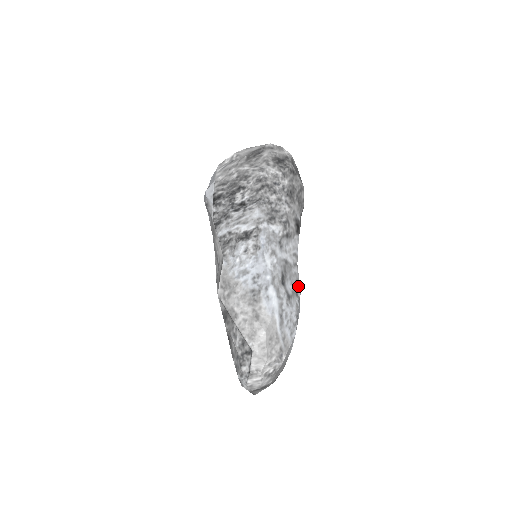
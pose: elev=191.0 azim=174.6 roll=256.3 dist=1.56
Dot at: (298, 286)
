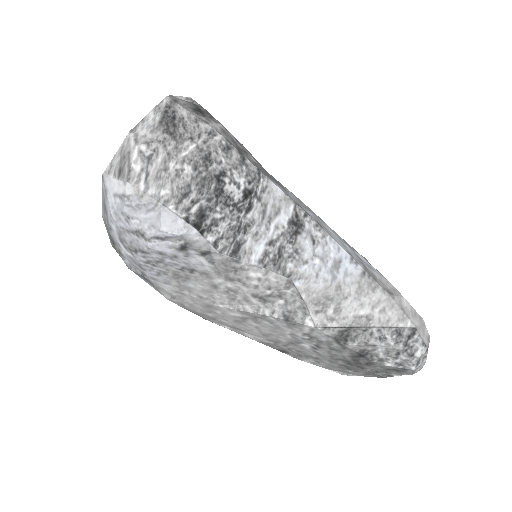
Dot at: occluded
